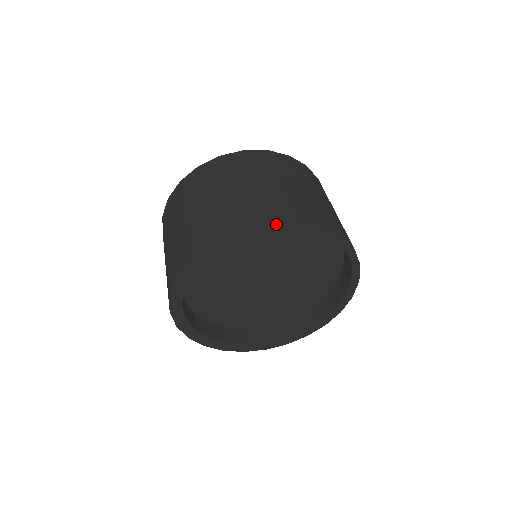
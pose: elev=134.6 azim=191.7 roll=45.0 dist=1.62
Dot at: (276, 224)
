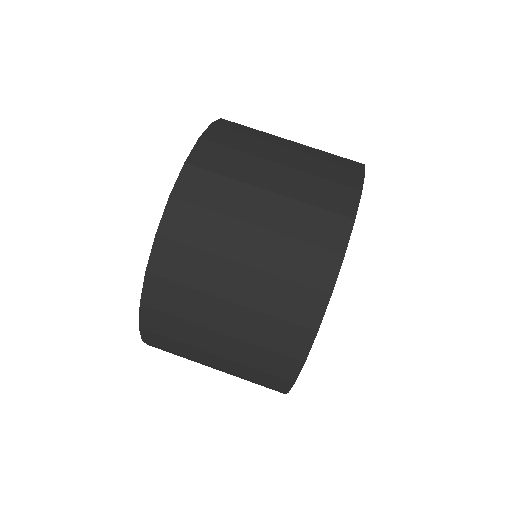
Dot at: (297, 376)
